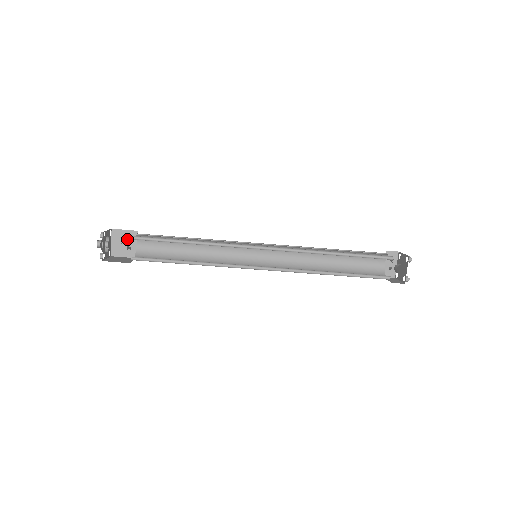
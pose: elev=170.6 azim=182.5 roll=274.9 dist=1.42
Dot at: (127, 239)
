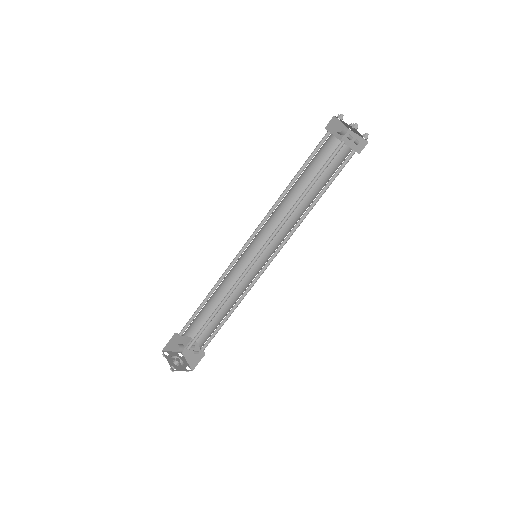
Dot at: occluded
